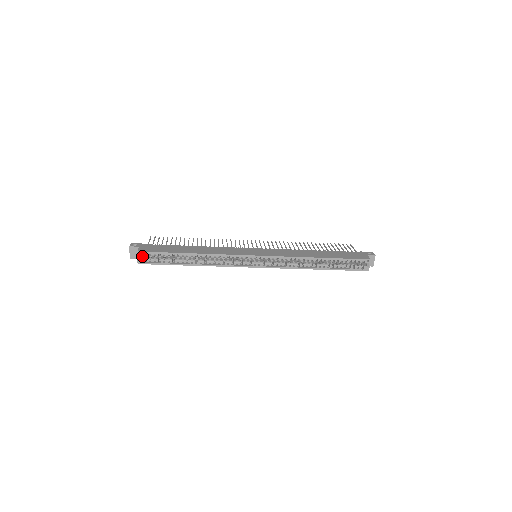
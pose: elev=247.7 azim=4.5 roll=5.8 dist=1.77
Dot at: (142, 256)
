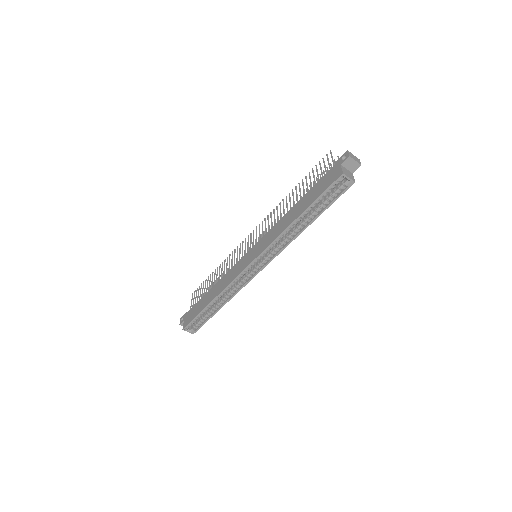
Dot at: (191, 325)
